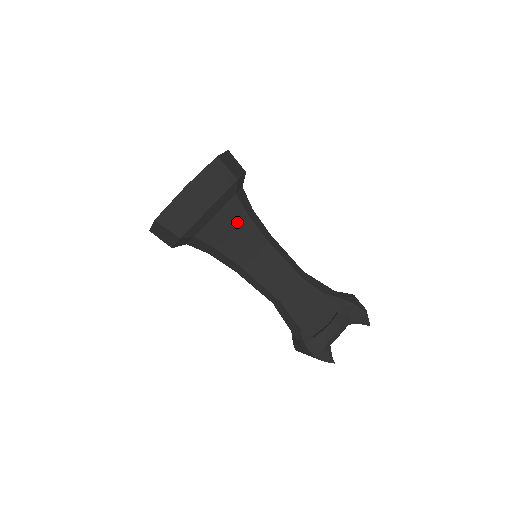
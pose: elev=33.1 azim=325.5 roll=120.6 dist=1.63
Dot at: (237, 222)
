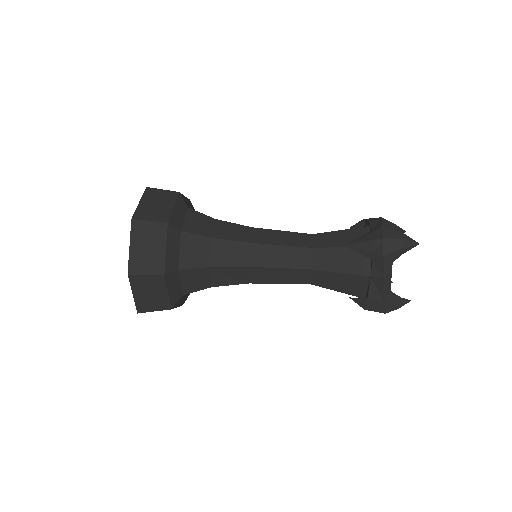
Dot at: (205, 254)
